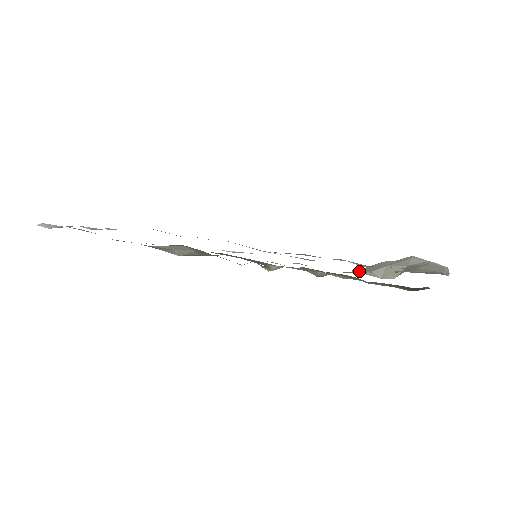
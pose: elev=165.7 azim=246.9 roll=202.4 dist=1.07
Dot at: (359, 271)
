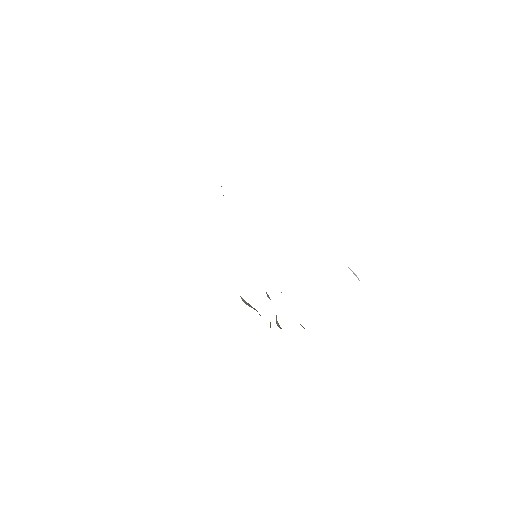
Dot at: occluded
